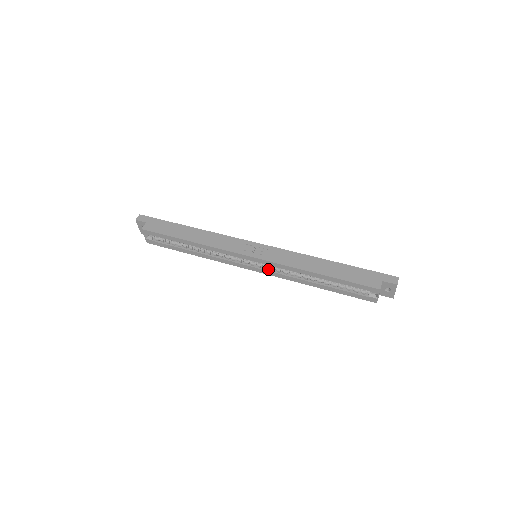
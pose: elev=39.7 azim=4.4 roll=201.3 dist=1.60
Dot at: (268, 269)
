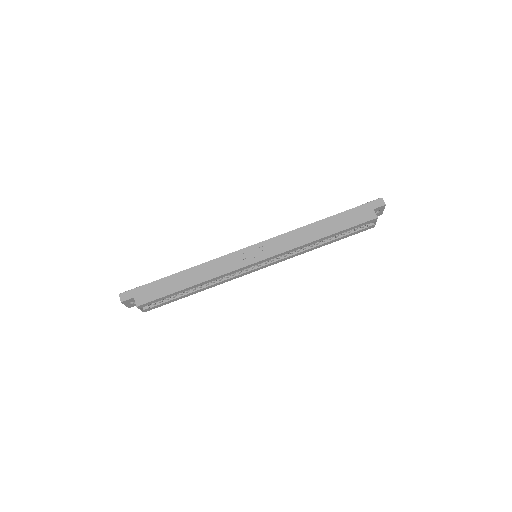
Dot at: (275, 260)
